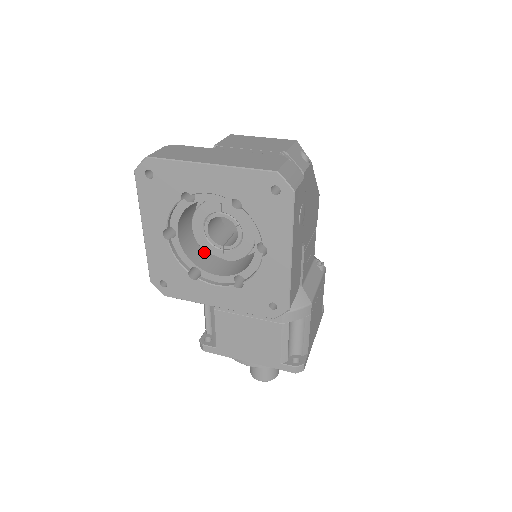
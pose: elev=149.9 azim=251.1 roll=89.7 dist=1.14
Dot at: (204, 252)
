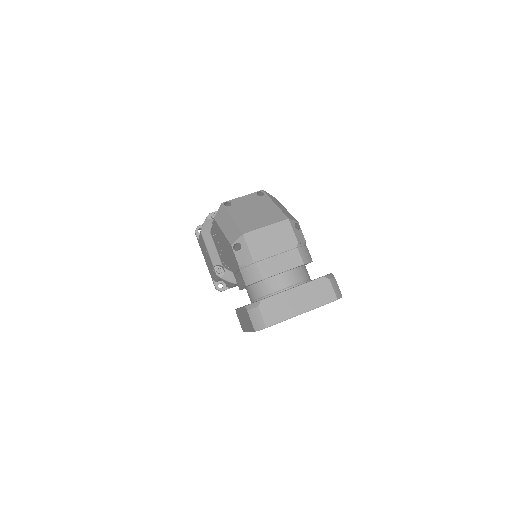
Dot at: occluded
